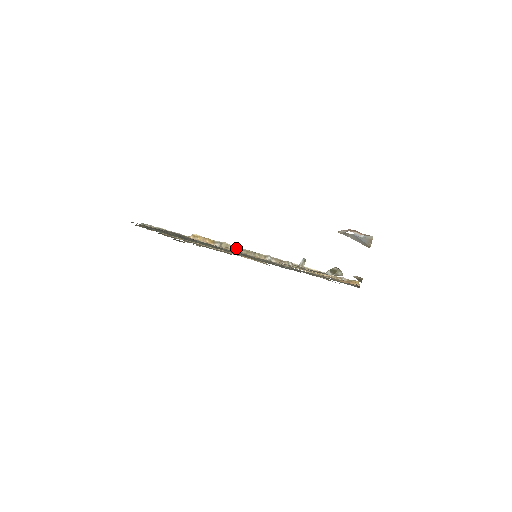
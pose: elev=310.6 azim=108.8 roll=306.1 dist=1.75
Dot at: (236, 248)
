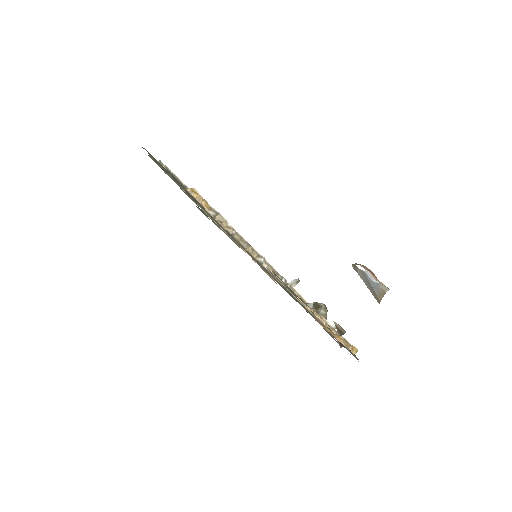
Dot at: (231, 228)
